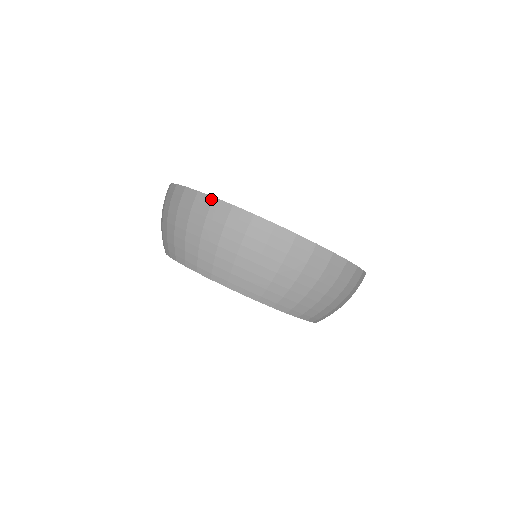
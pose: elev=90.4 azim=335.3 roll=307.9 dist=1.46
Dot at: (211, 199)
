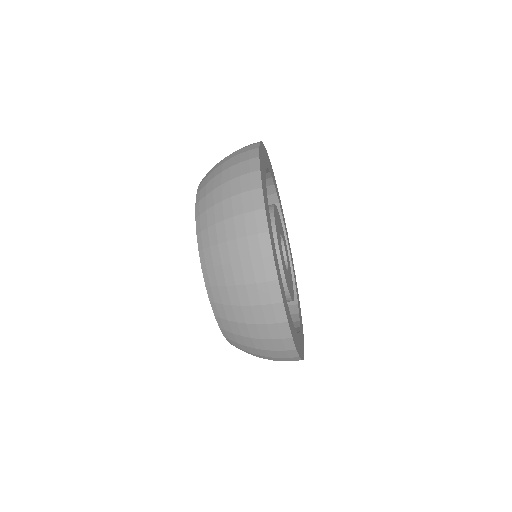
Dot at: (275, 278)
